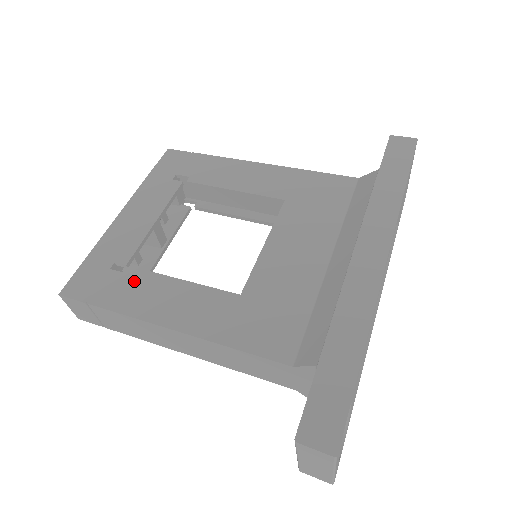
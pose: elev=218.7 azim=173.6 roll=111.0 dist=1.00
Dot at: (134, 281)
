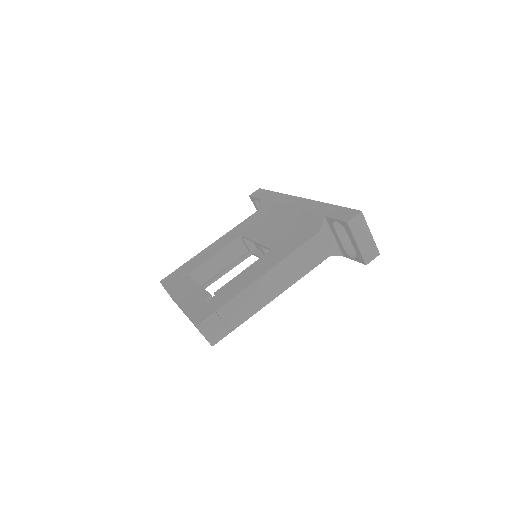
Dot at: (224, 290)
